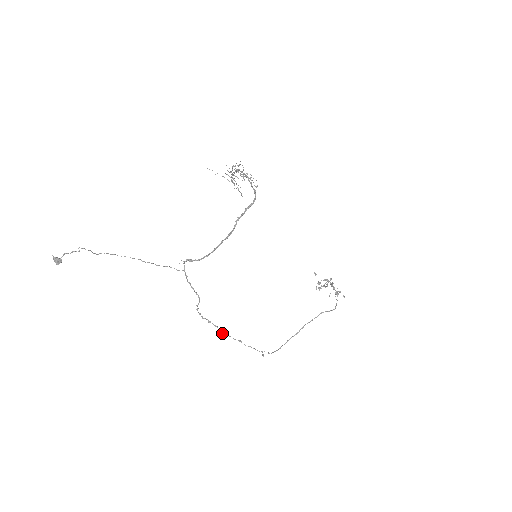
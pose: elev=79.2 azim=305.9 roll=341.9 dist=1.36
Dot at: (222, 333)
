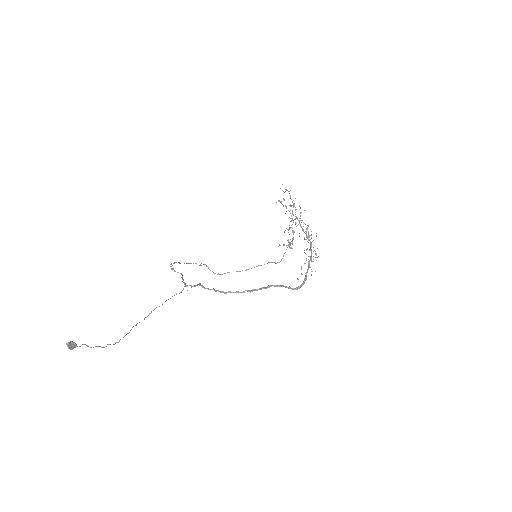
Dot at: occluded
